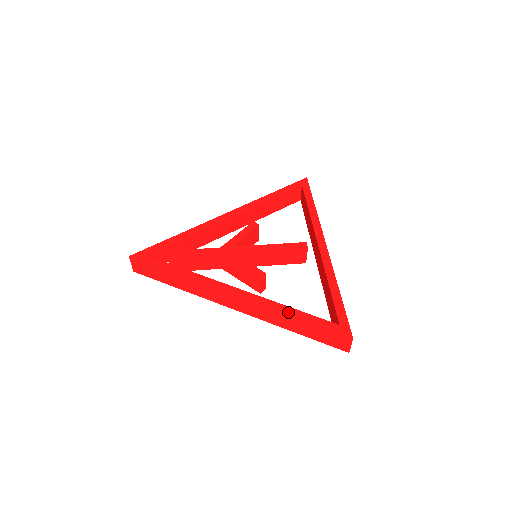
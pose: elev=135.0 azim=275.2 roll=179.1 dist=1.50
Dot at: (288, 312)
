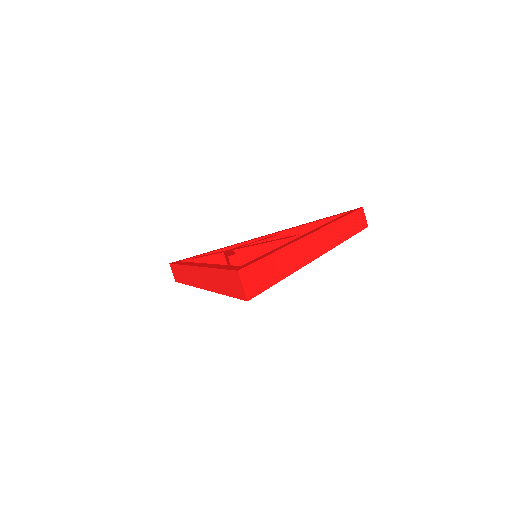
Dot at: (215, 267)
